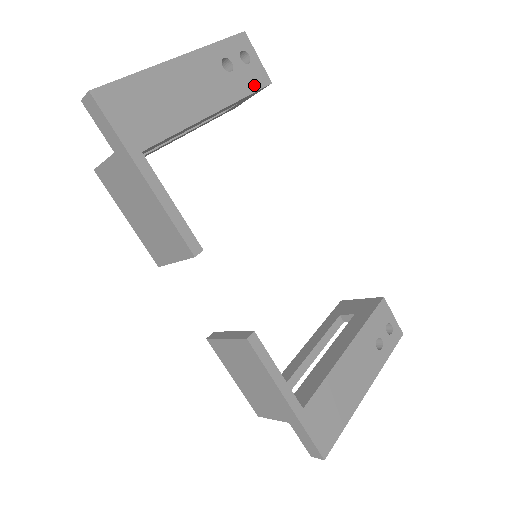
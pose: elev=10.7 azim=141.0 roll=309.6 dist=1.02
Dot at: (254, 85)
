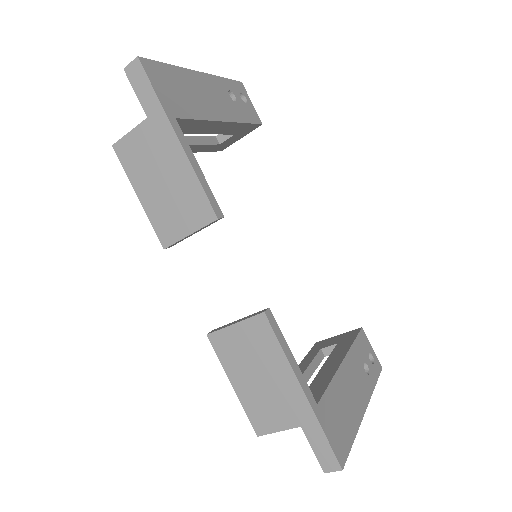
Dot at: (251, 119)
